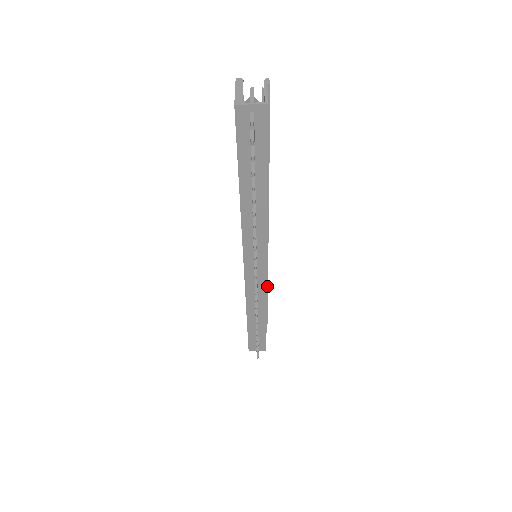
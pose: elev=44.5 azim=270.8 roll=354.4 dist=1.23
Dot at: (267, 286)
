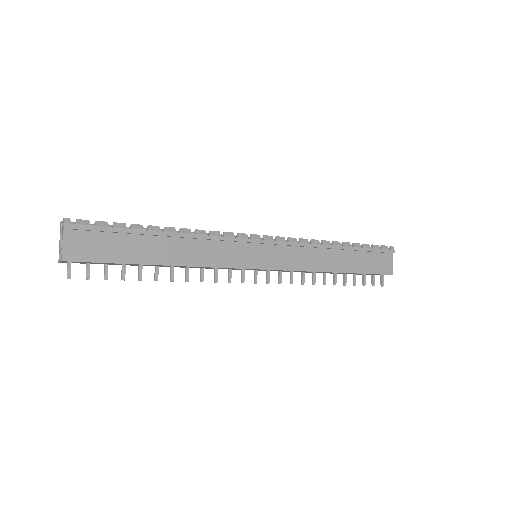
Dot at: (319, 247)
